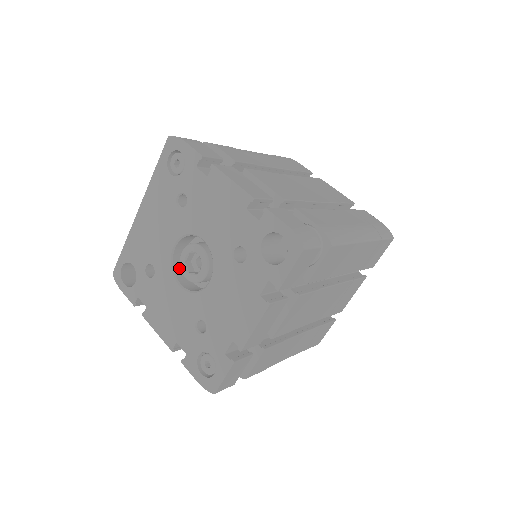
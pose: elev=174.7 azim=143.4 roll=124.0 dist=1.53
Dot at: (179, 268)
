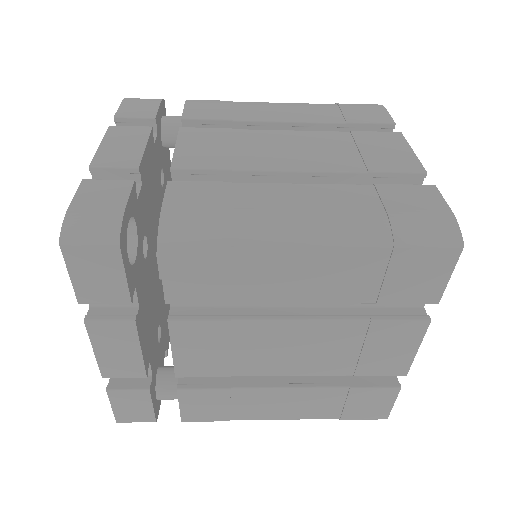
Dot at: occluded
